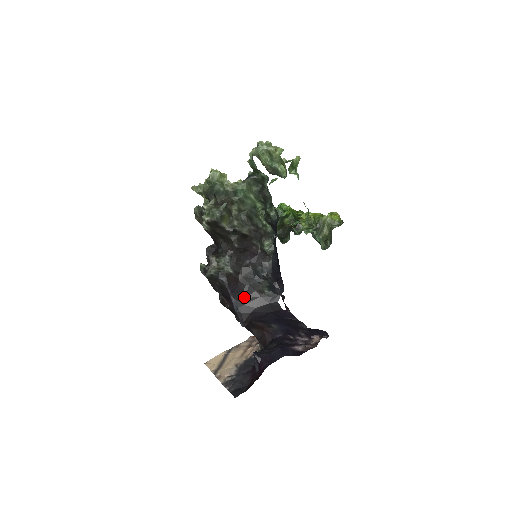
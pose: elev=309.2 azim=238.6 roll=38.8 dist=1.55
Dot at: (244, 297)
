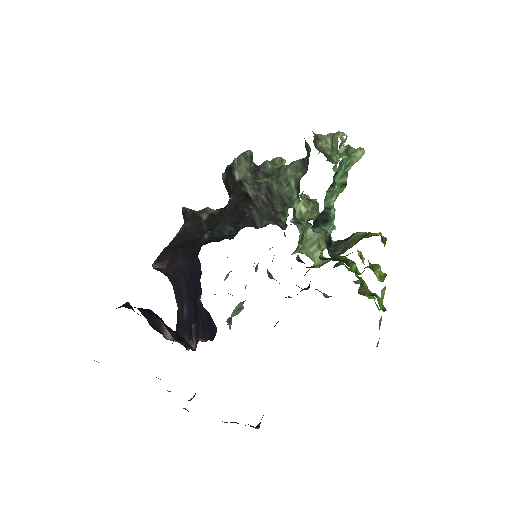
Dot at: (187, 242)
